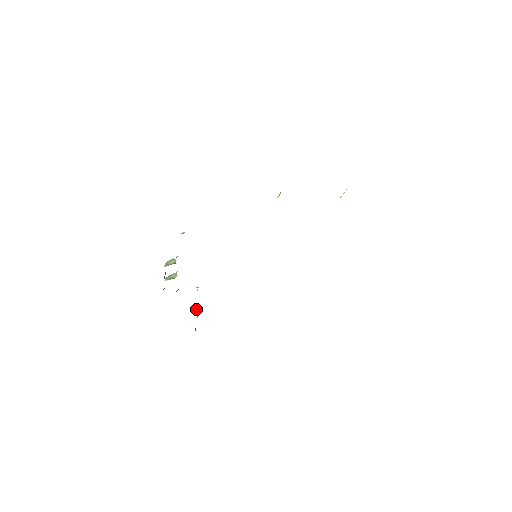
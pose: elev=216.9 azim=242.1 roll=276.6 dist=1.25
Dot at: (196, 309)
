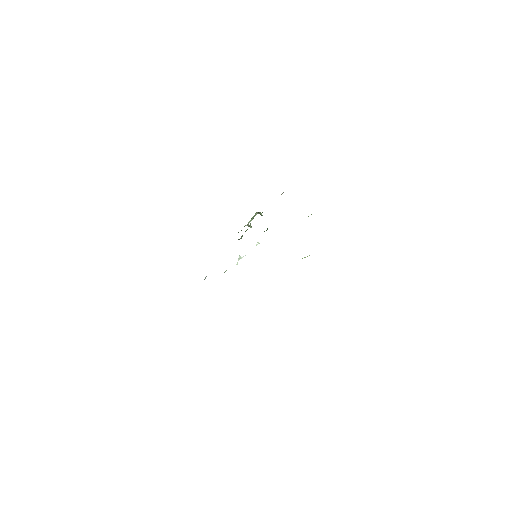
Dot at: occluded
